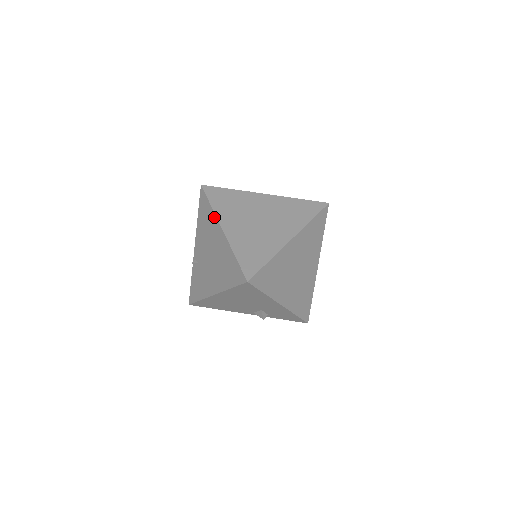
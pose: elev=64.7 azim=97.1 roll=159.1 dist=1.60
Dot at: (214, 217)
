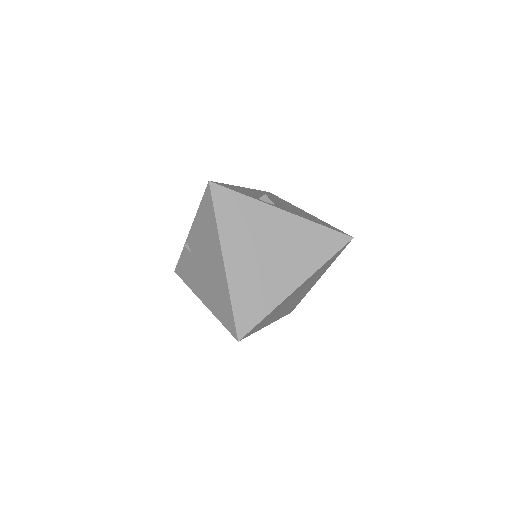
Dot at: (217, 238)
